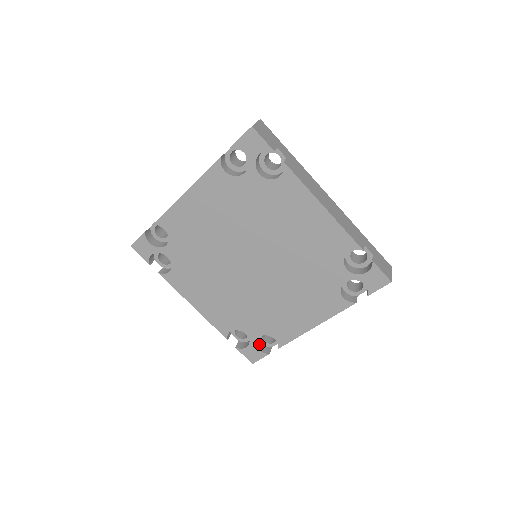
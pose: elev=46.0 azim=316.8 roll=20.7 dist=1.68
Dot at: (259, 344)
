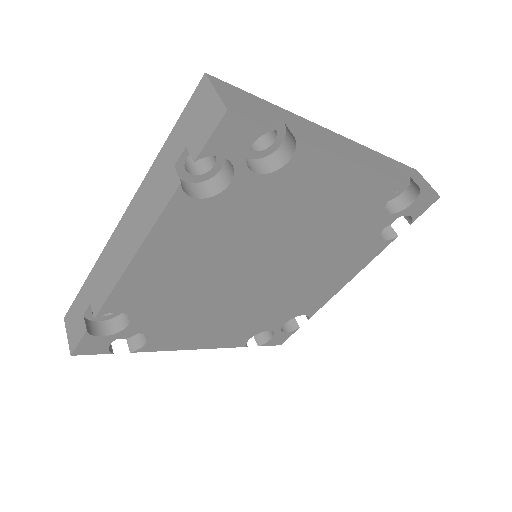
Dot at: occluded
